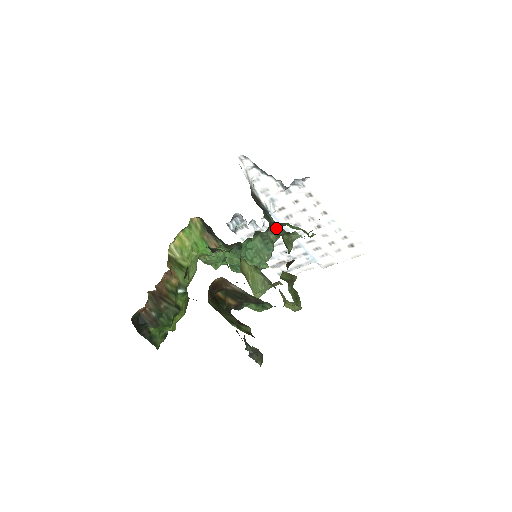
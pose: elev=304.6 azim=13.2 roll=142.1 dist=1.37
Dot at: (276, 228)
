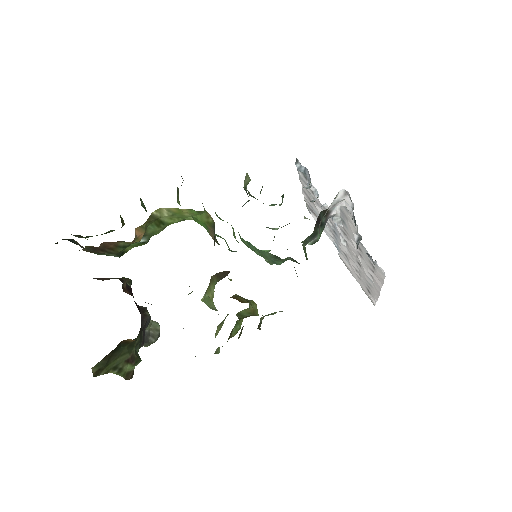
Dot at: (299, 263)
